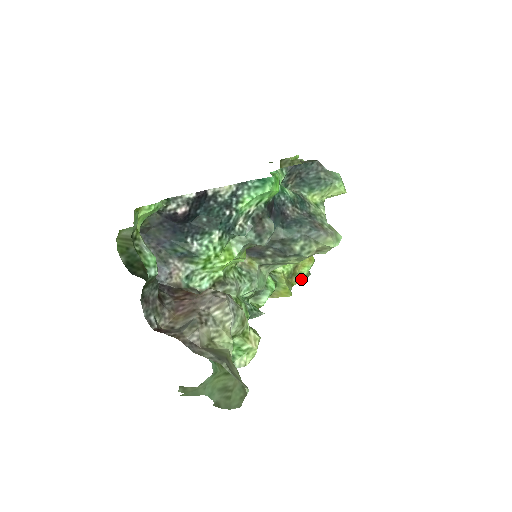
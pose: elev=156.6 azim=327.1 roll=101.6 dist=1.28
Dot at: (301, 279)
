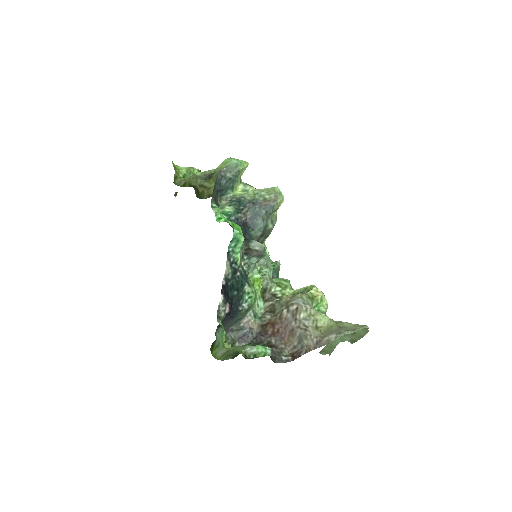
Dot at: occluded
